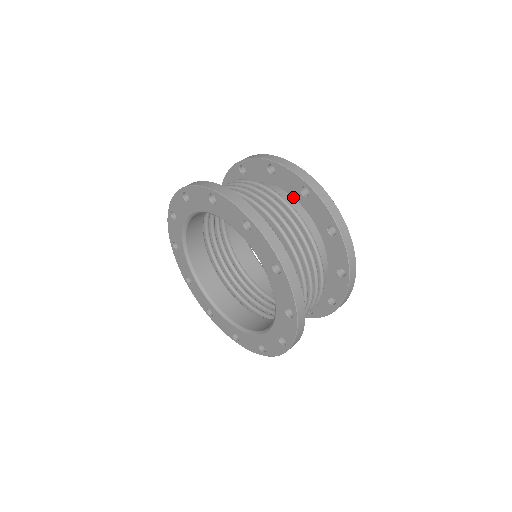
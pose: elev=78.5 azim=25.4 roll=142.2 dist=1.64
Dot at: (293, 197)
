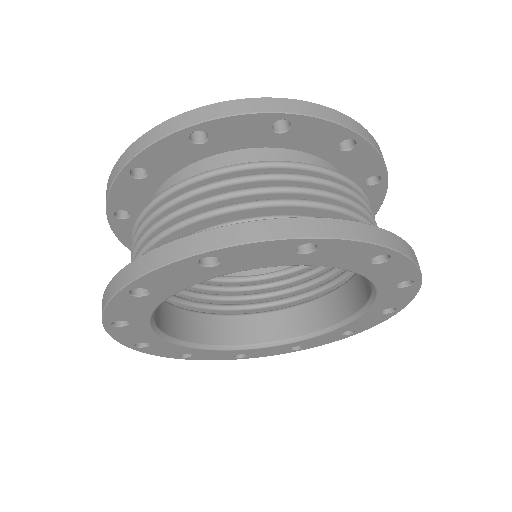
Dot at: (317, 156)
